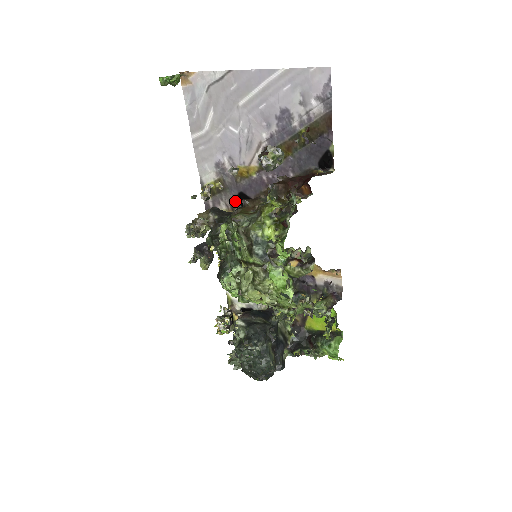
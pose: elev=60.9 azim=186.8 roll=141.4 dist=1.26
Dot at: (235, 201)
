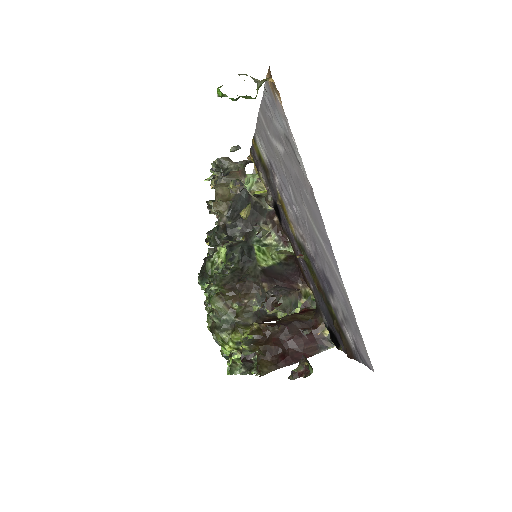
Dot at: (272, 197)
